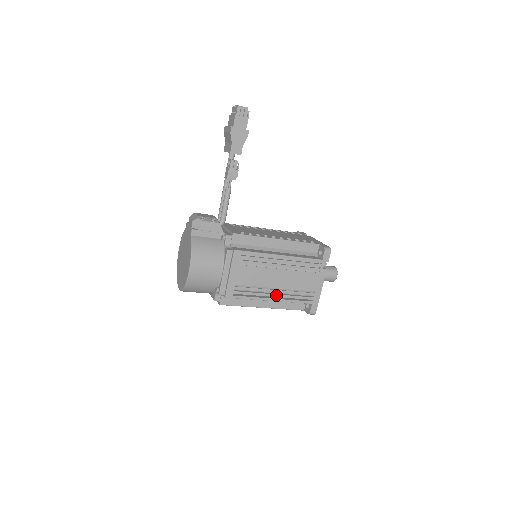
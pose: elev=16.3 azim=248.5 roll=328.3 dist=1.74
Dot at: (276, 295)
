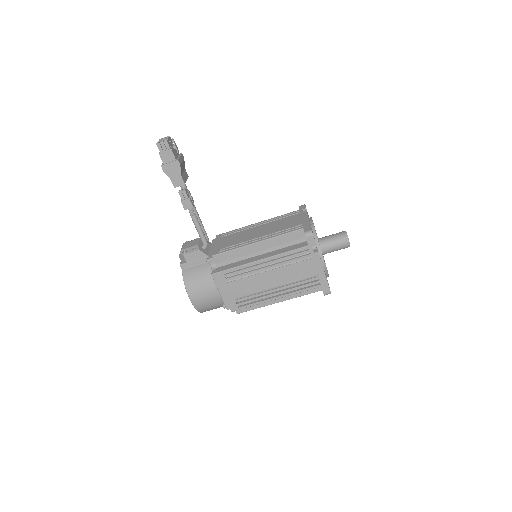
Dot at: (279, 293)
